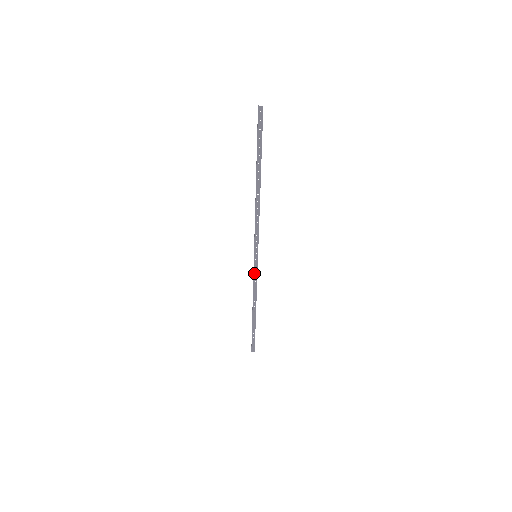
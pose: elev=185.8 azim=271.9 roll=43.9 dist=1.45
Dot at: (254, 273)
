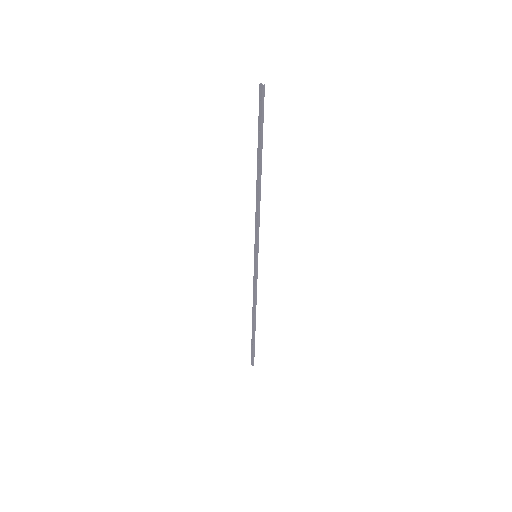
Dot at: (254, 274)
